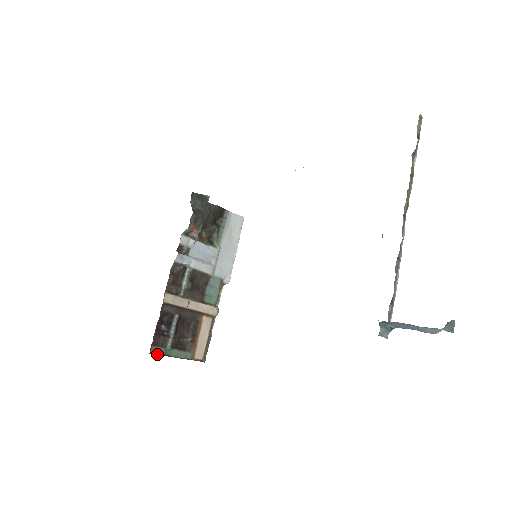
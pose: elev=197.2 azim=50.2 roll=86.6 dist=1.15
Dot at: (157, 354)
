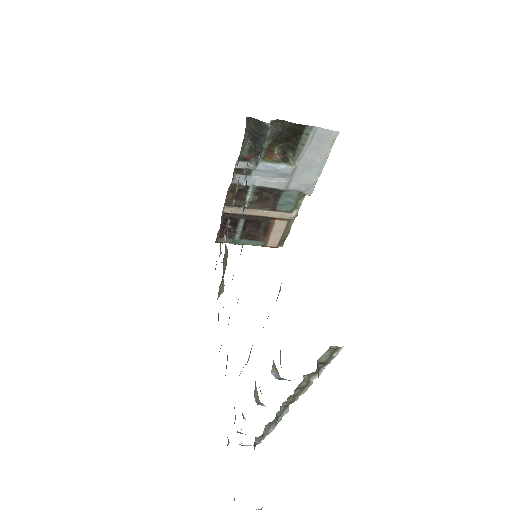
Dot at: (225, 242)
